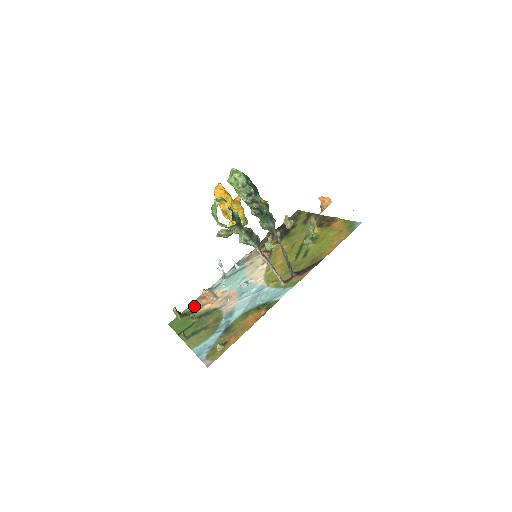
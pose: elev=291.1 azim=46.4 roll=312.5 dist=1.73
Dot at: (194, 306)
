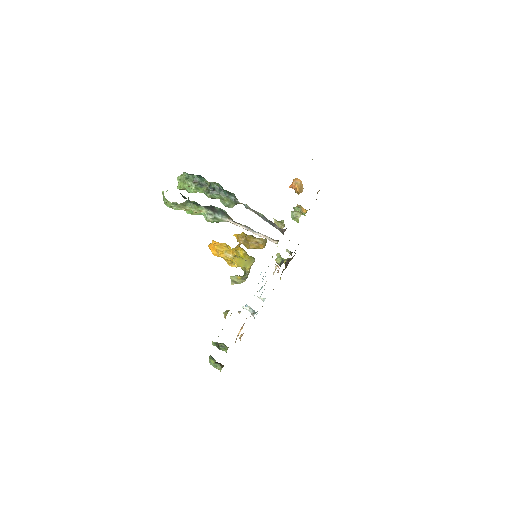
Dot at: occluded
